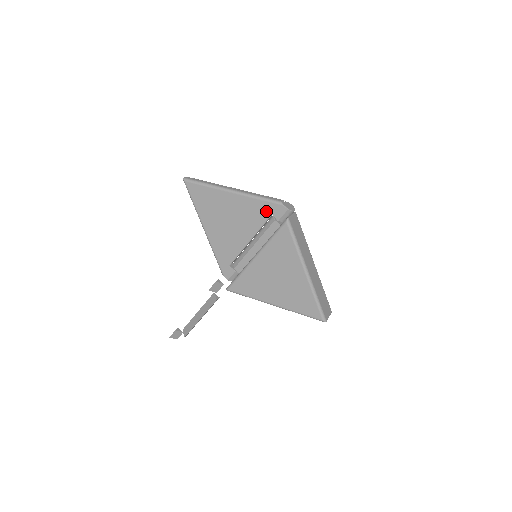
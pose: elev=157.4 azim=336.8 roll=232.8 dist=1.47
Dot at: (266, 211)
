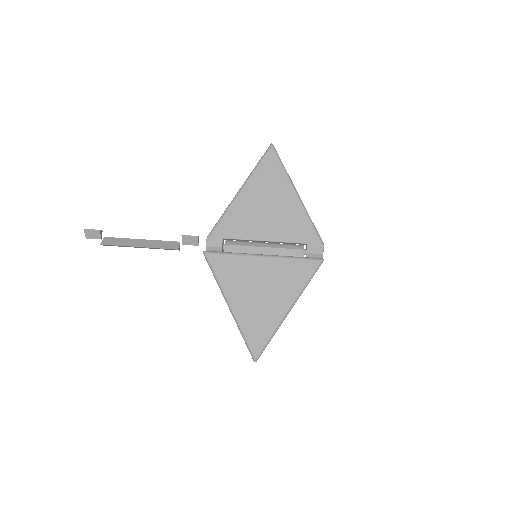
Dot at: (306, 236)
